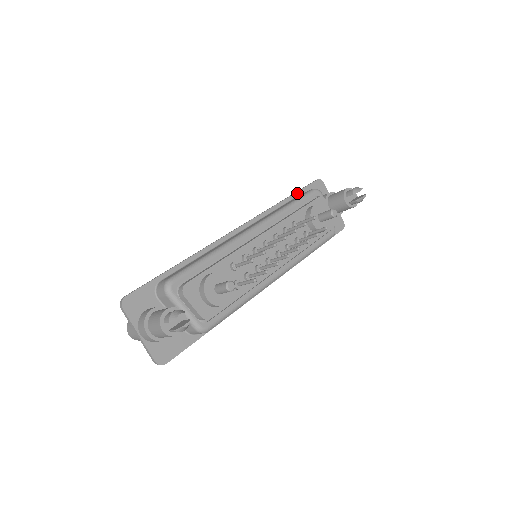
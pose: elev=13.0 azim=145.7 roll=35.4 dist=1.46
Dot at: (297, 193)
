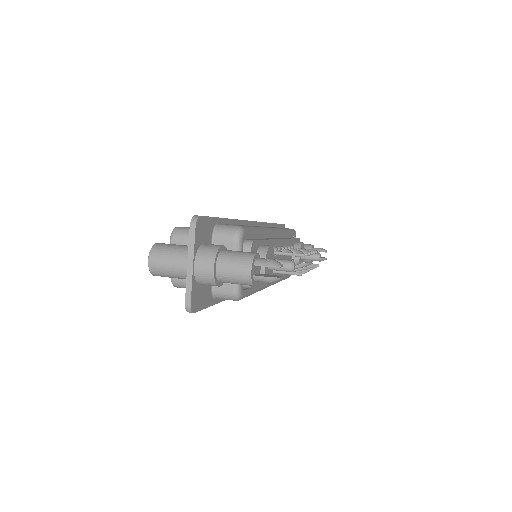
Dot at: (277, 225)
